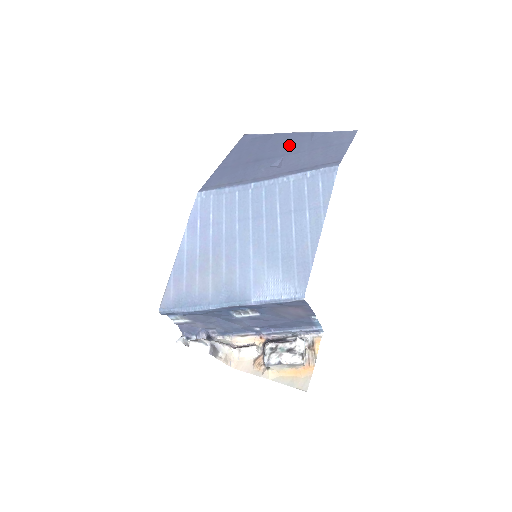
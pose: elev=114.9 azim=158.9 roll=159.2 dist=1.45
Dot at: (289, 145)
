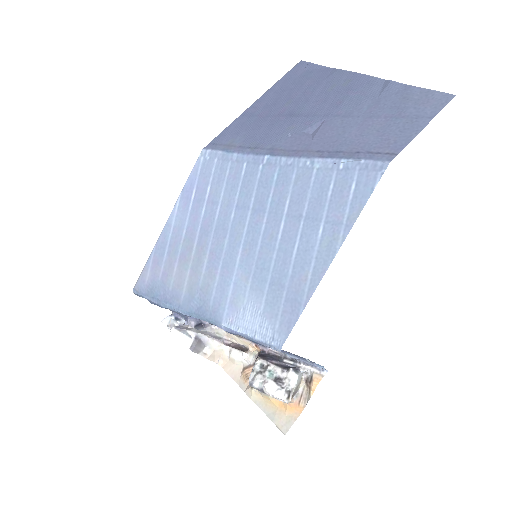
Dot at: (344, 98)
